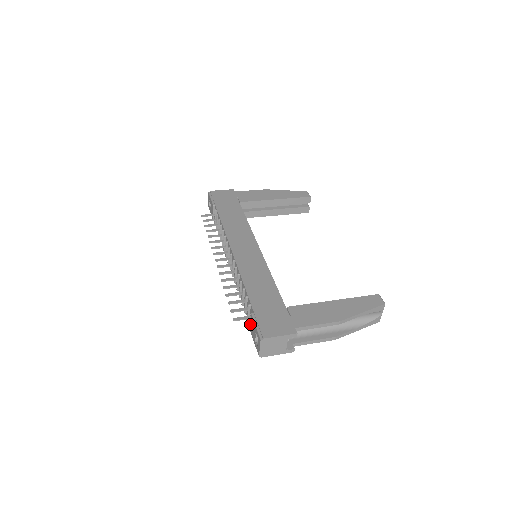
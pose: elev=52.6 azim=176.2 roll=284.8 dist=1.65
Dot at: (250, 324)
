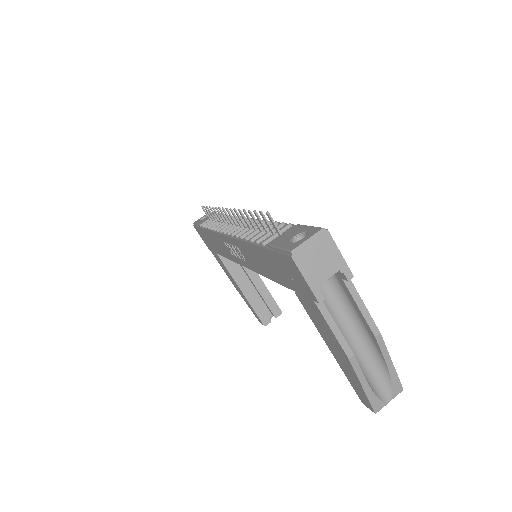
Dot at: (280, 236)
